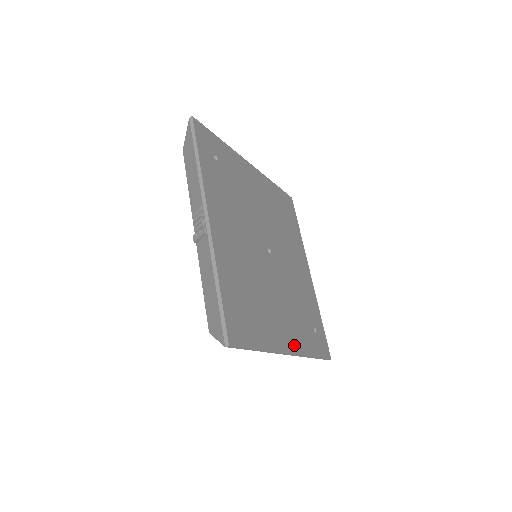
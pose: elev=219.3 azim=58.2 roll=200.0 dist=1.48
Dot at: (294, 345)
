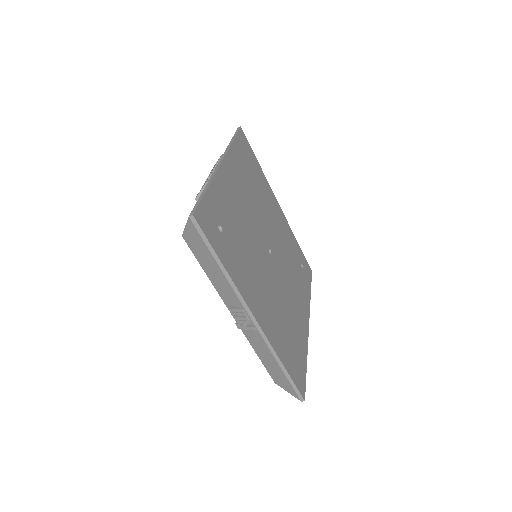
Dot at: (306, 312)
